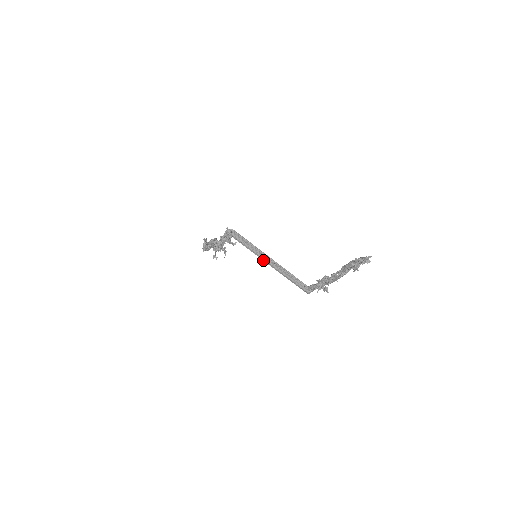
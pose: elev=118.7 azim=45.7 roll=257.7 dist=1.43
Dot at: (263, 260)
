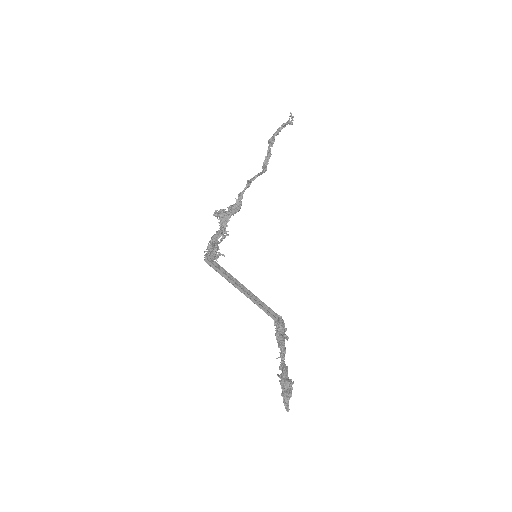
Dot at: (238, 288)
